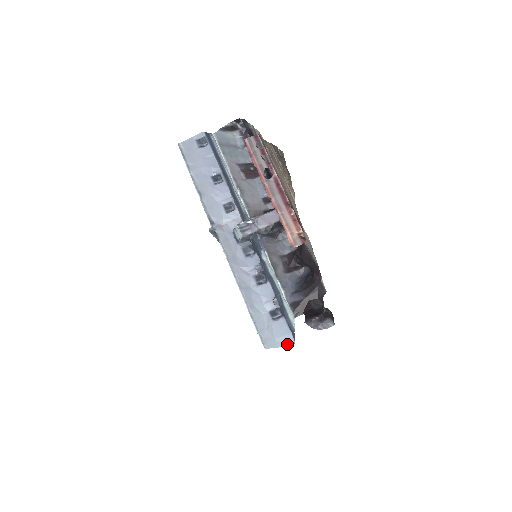
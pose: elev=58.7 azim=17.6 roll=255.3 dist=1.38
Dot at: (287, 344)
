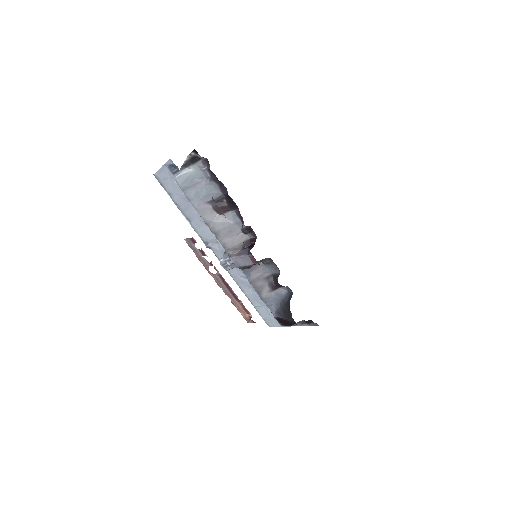
Dot at: (285, 326)
